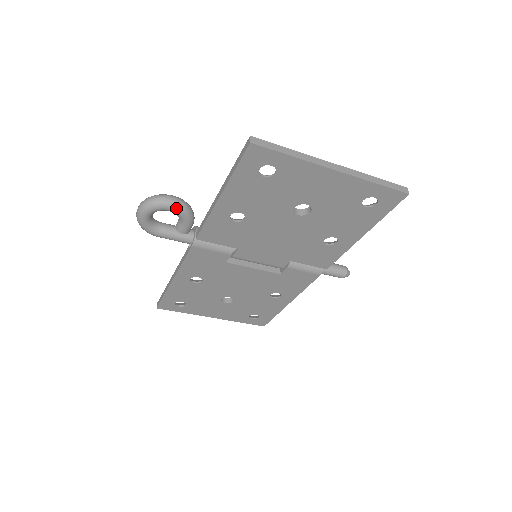
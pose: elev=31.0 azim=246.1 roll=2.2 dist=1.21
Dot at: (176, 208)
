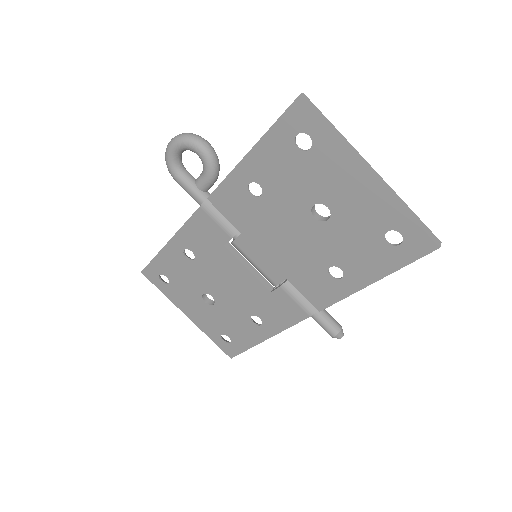
Dot at: (204, 153)
